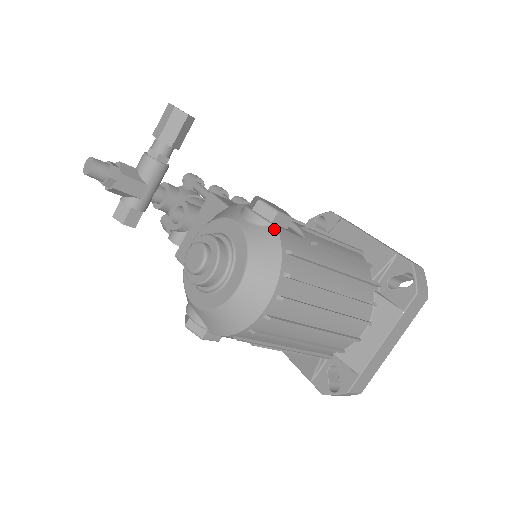
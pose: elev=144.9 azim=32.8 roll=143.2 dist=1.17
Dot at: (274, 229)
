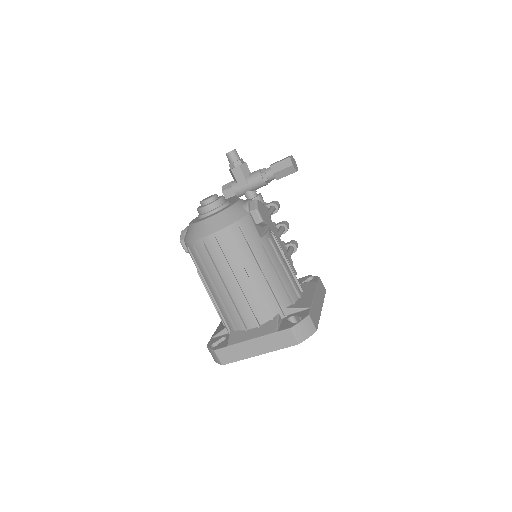
Dot at: (246, 213)
